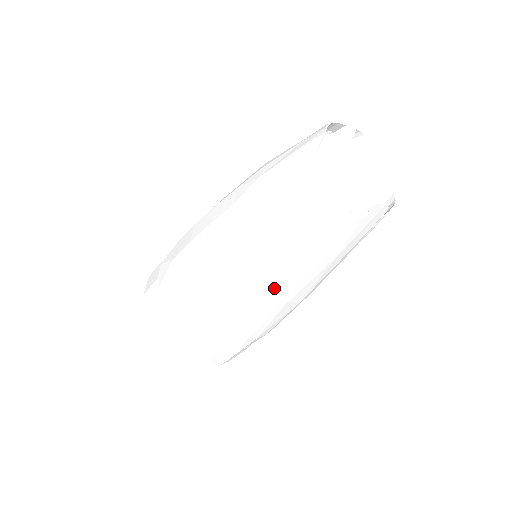
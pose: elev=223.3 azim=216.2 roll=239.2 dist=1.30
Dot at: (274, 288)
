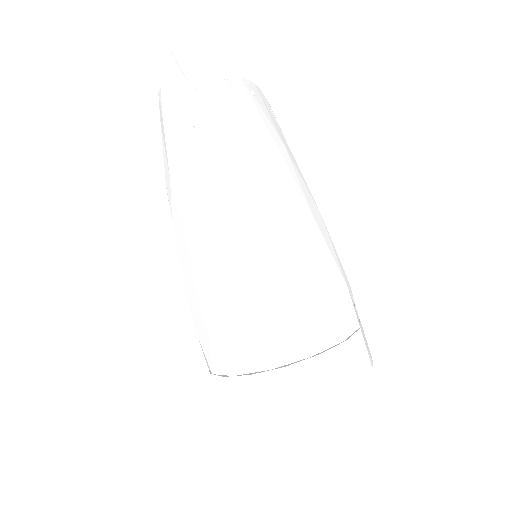
Dot at: (287, 206)
